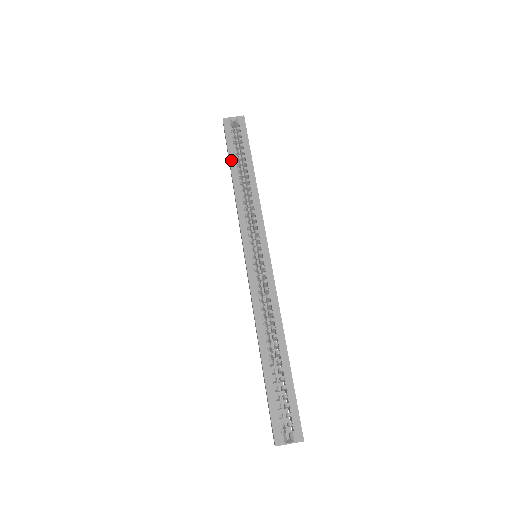
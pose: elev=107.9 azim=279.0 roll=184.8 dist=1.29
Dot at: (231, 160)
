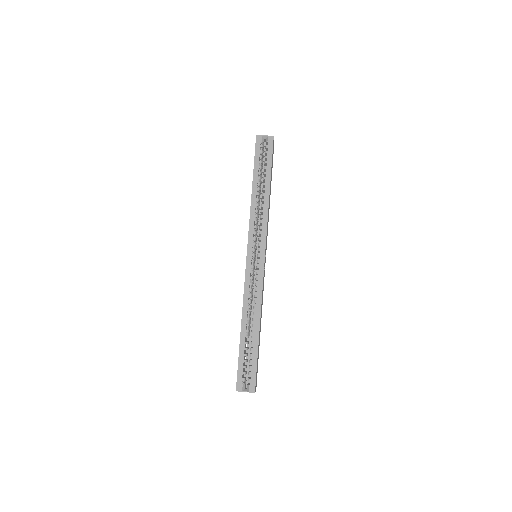
Dot at: (254, 175)
